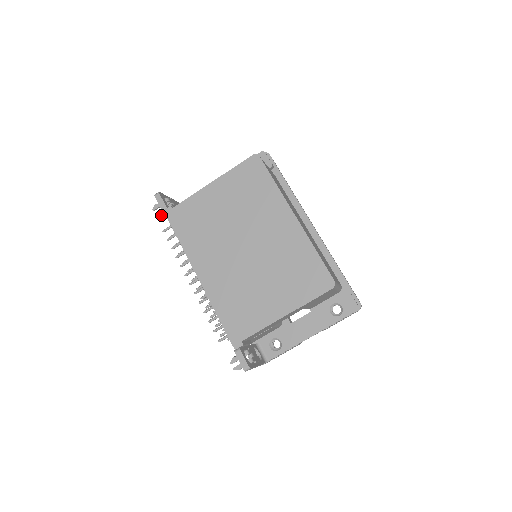
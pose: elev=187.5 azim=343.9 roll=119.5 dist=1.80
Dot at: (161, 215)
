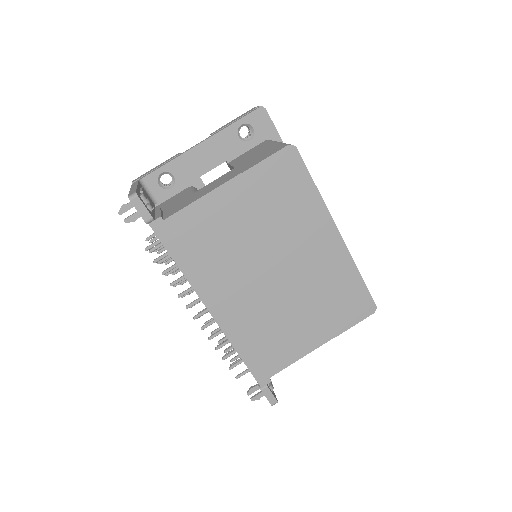
Dot at: (134, 221)
